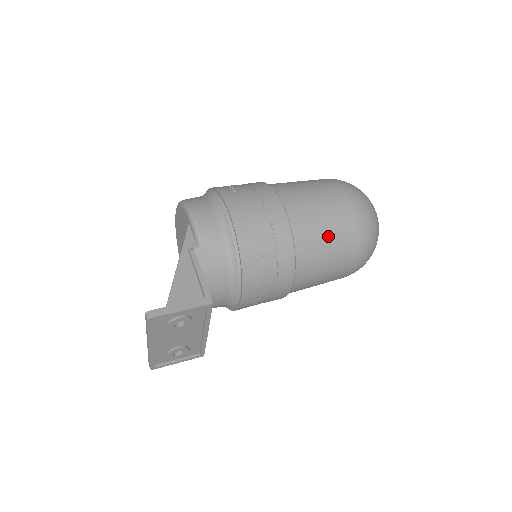
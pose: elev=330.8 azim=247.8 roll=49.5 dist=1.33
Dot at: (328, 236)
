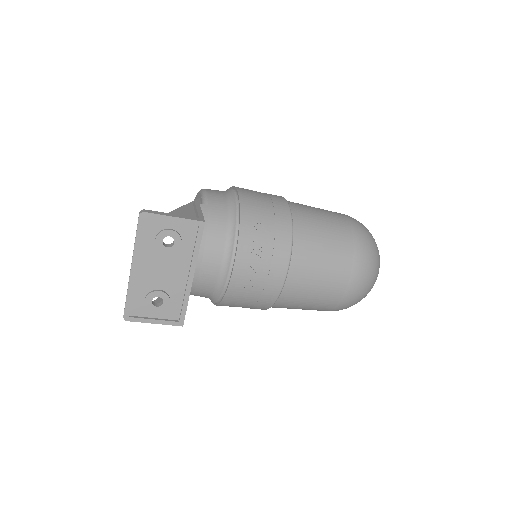
Dot at: (327, 234)
